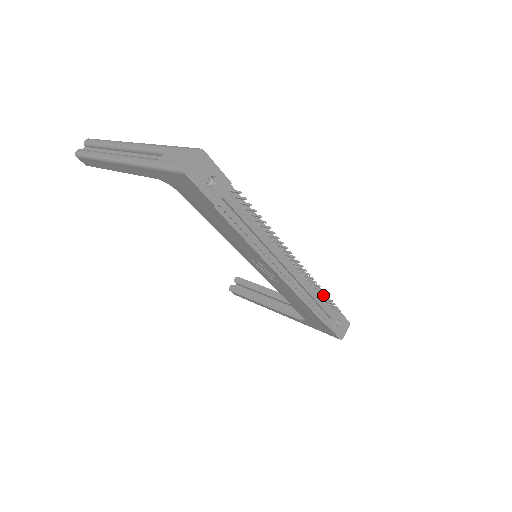
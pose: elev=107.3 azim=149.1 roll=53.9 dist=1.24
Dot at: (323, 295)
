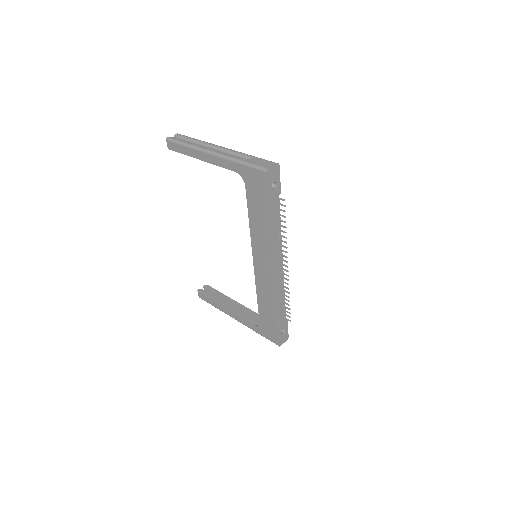
Dot at: (286, 303)
